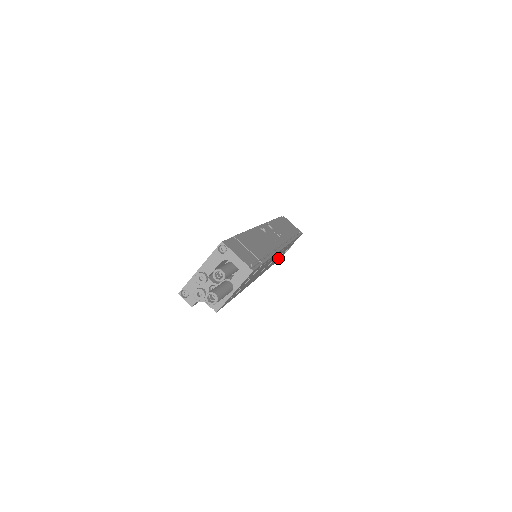
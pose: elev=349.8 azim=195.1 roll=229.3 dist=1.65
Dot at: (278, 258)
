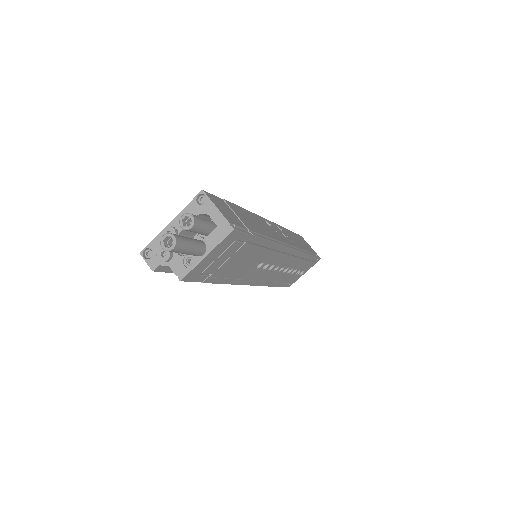
Dot at: (286, 277)
